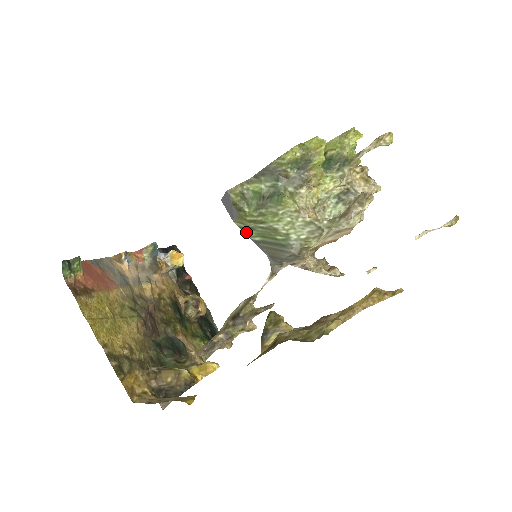
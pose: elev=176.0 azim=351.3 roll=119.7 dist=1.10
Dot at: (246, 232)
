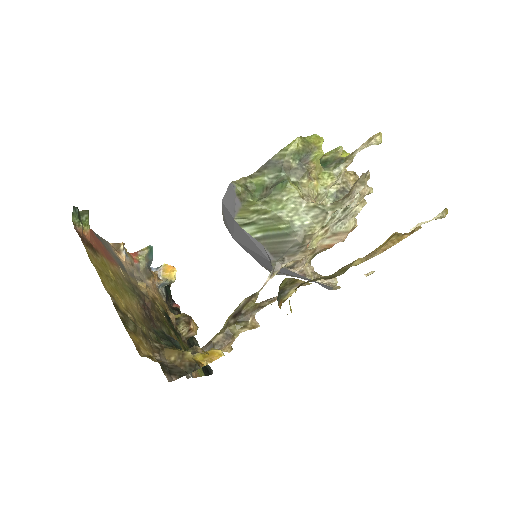
Dot at: (247, 229)
